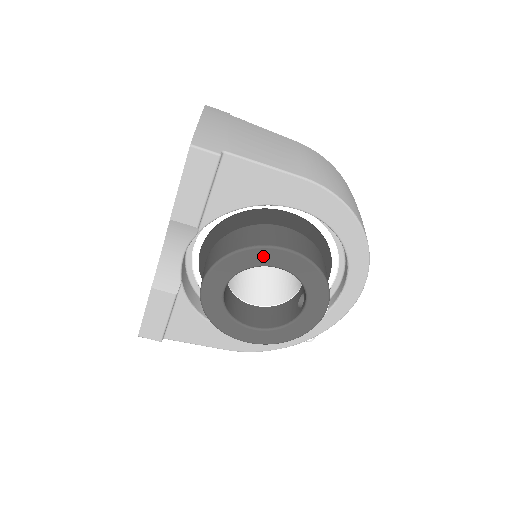
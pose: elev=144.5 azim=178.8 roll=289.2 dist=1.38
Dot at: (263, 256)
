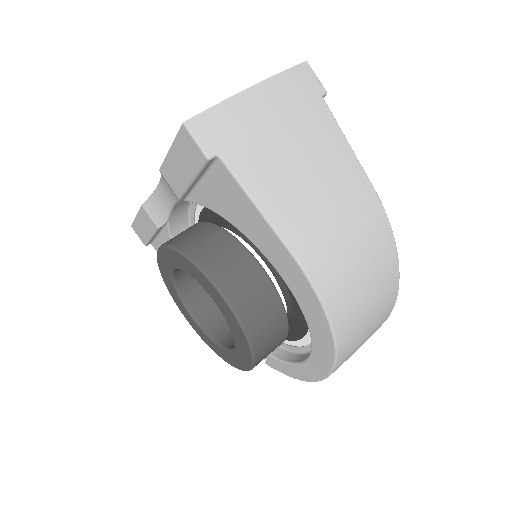
Dot at: (205, 283)
